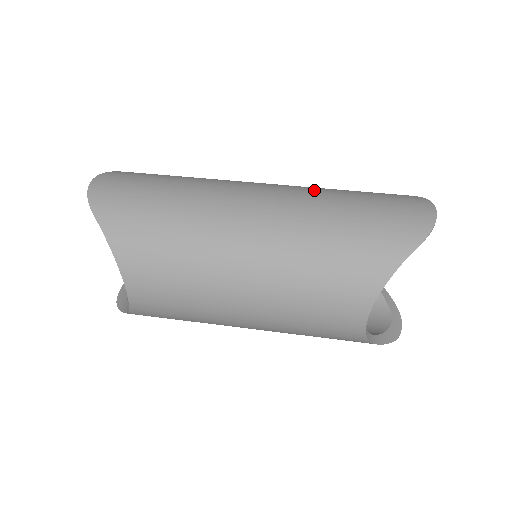
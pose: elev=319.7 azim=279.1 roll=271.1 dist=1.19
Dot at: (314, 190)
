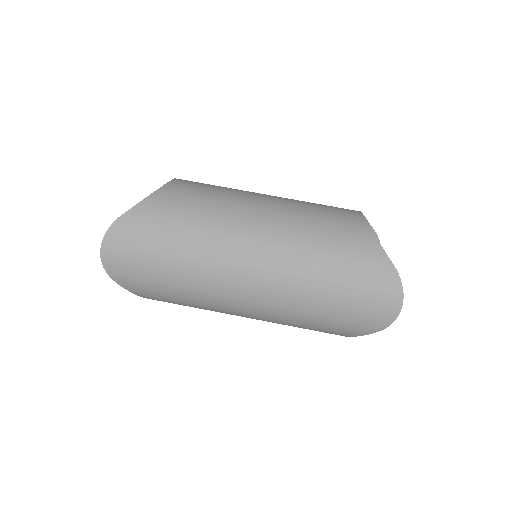
Dot at: (302, 271)
